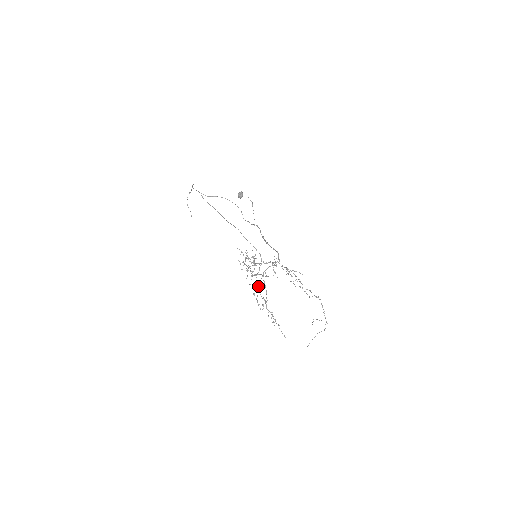
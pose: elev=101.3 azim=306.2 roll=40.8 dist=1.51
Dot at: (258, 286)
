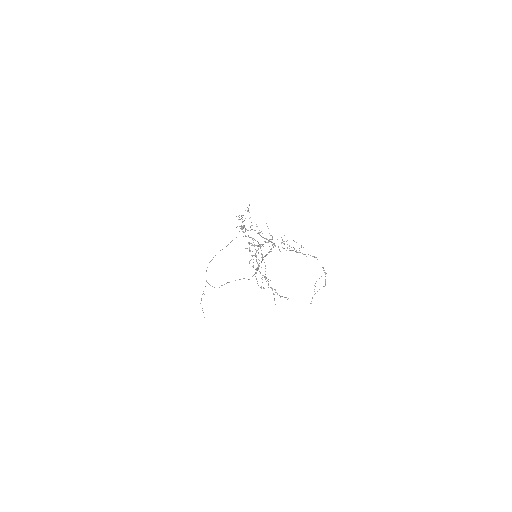
Dot at: (257, 263)
